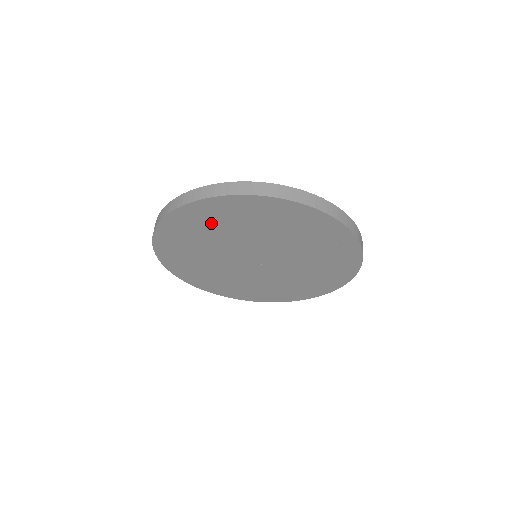
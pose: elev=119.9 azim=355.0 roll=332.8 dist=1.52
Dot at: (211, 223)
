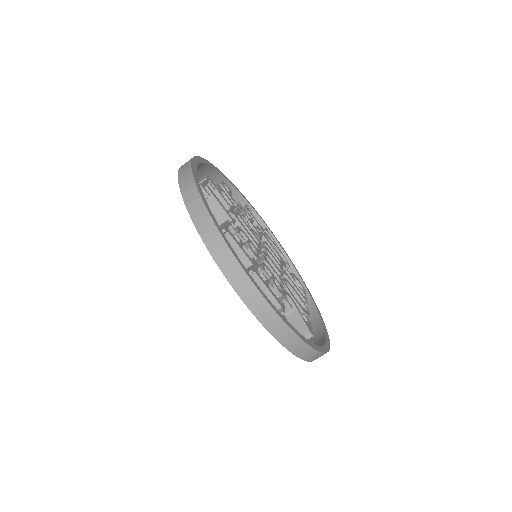
Dot at: occluded
